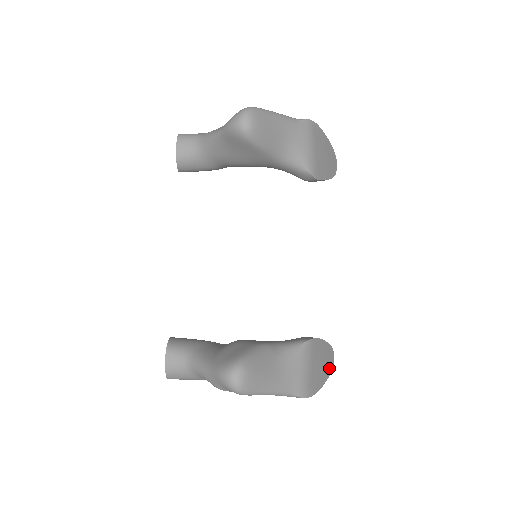
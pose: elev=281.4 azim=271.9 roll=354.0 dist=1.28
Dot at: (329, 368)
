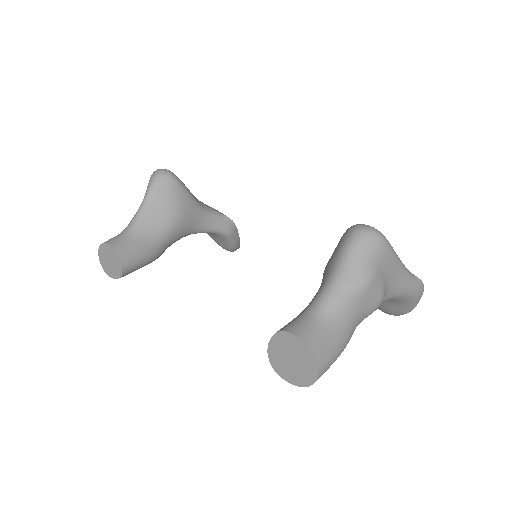
Dot at: occluded
